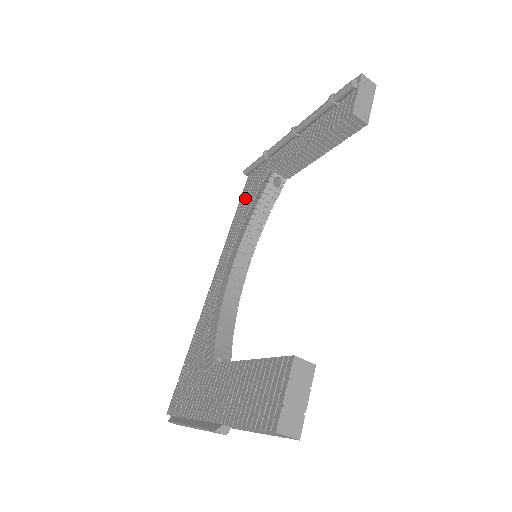
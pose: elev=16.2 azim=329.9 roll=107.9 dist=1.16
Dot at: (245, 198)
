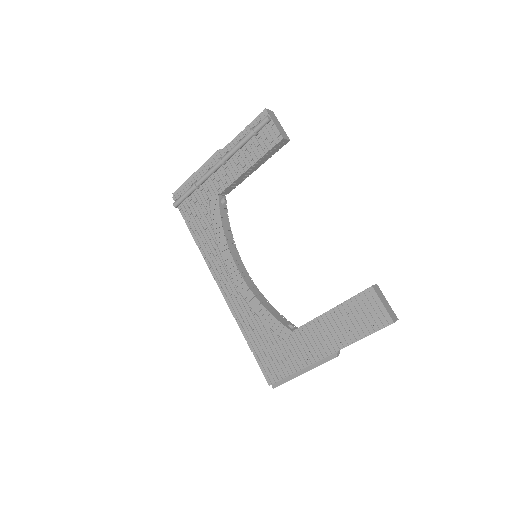
Dot at: (196, 224)
